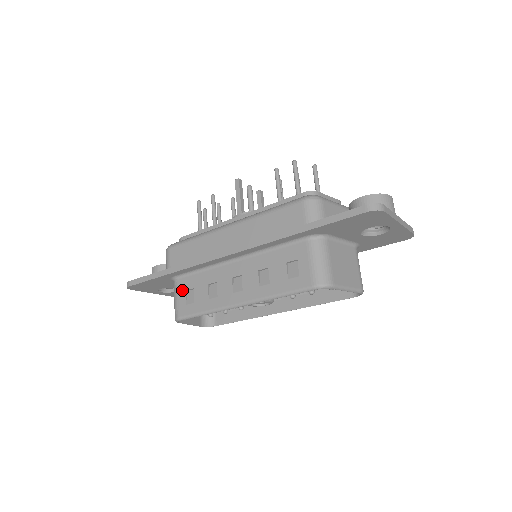
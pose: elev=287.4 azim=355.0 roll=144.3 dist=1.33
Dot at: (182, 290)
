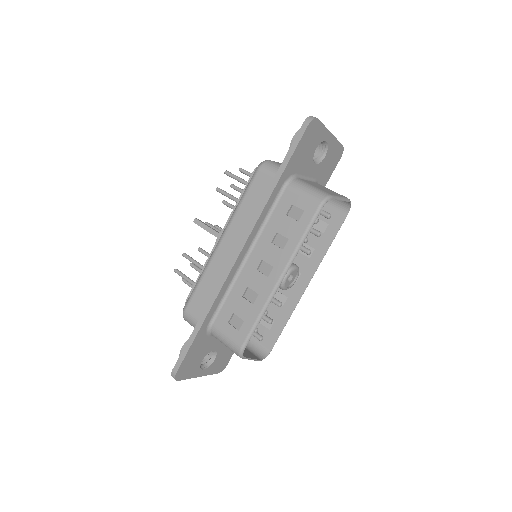
Dot at: (225, 326)
